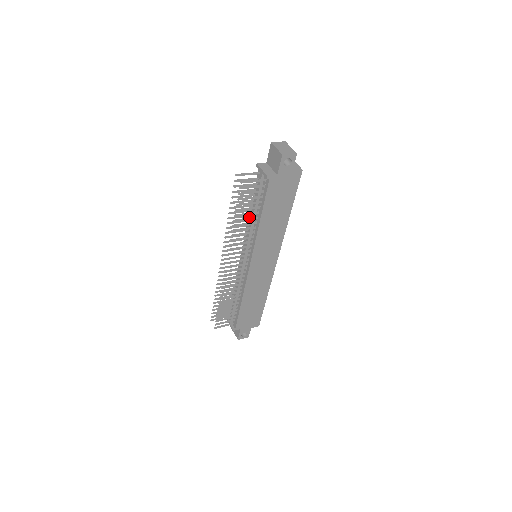
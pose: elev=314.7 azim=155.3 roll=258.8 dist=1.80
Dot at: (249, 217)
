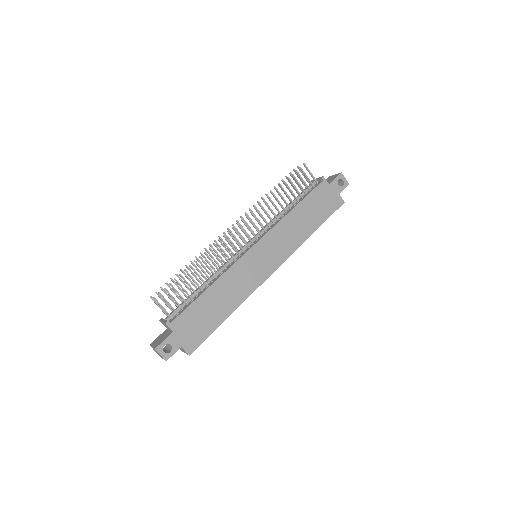
Dot at: occluded
